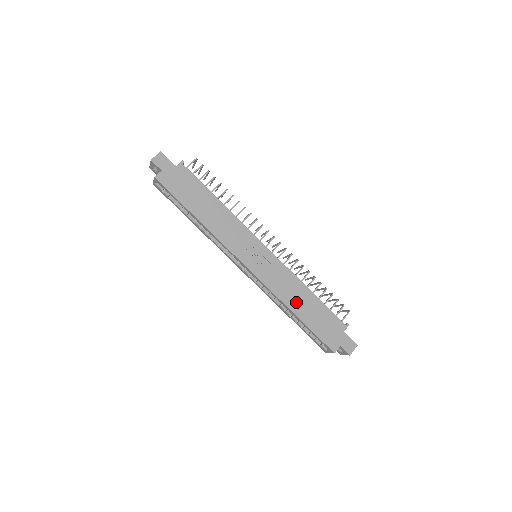
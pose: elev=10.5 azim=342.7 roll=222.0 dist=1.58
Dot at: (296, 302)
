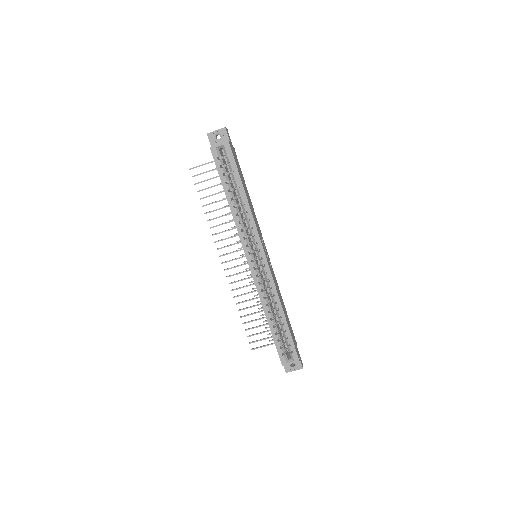
Dot at: occluded
